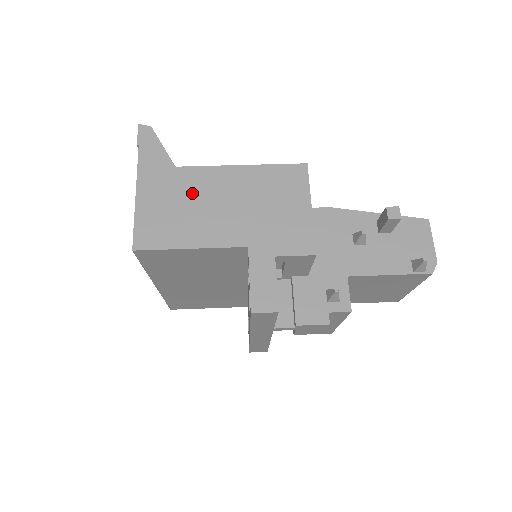
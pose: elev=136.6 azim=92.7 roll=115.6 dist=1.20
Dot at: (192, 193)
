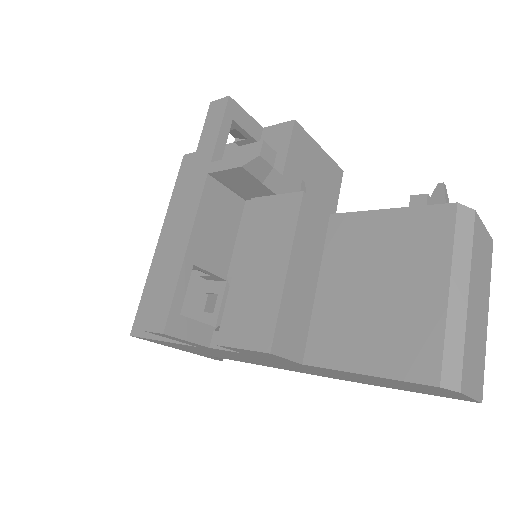
Dot at: occluded
